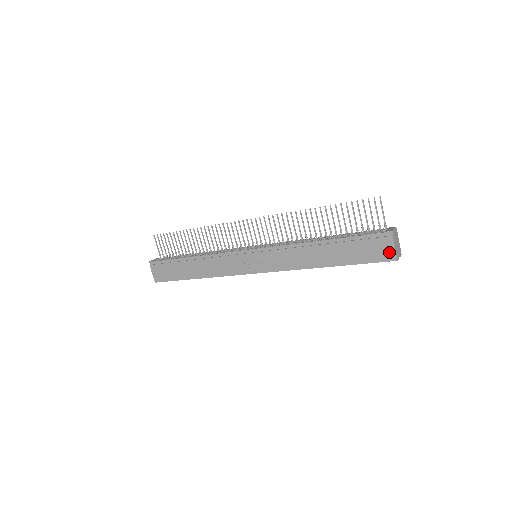
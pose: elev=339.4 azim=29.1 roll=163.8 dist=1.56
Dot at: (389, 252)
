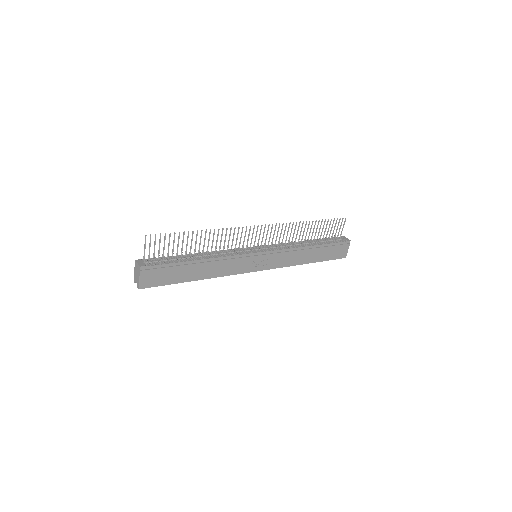
Dot at: (344, 253)
